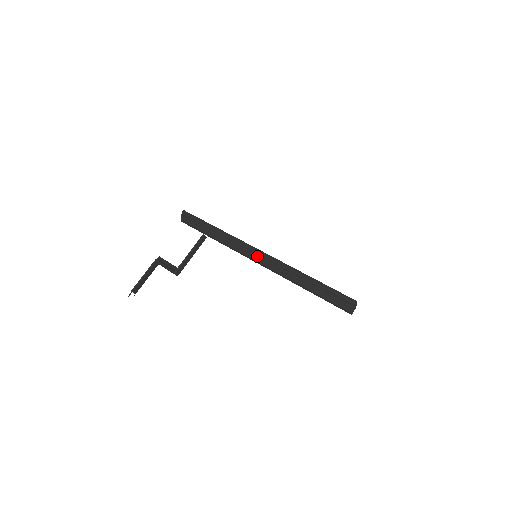
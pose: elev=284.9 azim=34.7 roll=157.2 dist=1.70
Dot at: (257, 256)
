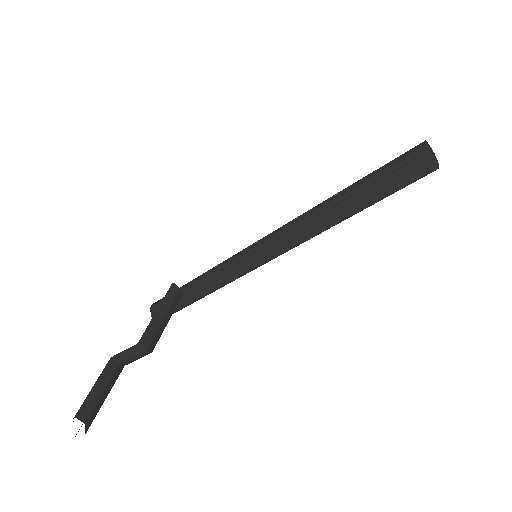
Dot at: (256, 252)
